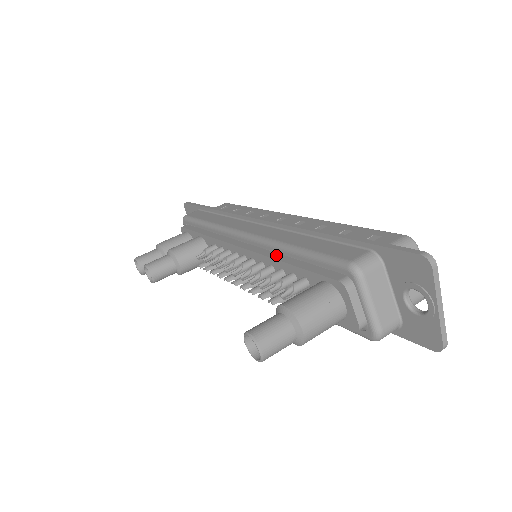
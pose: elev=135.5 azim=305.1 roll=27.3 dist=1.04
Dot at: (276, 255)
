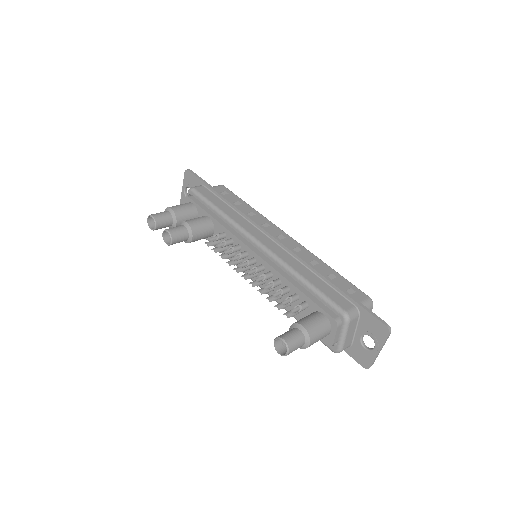
Dot at: (286, 275)
